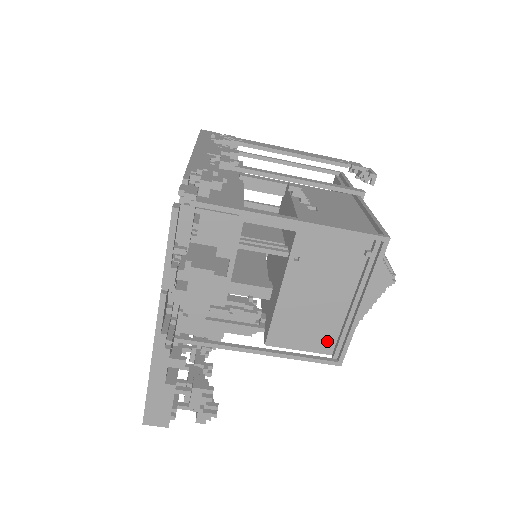
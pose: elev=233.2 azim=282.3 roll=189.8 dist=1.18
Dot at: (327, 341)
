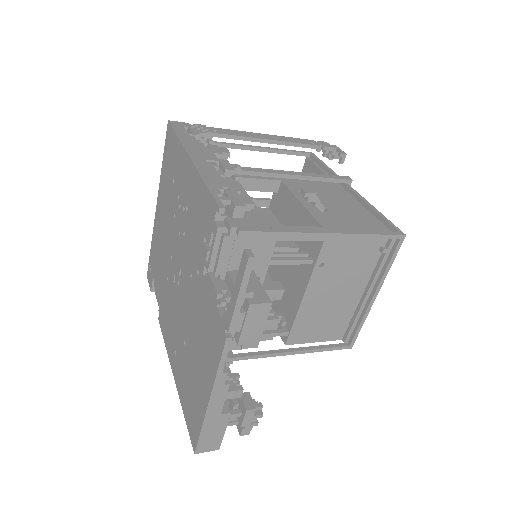
Dot at: (339, 329)
